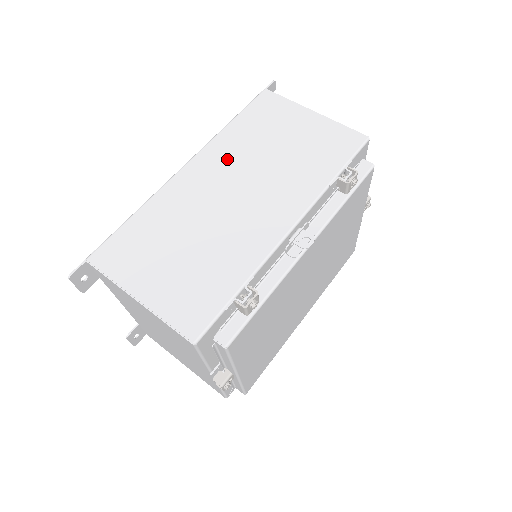
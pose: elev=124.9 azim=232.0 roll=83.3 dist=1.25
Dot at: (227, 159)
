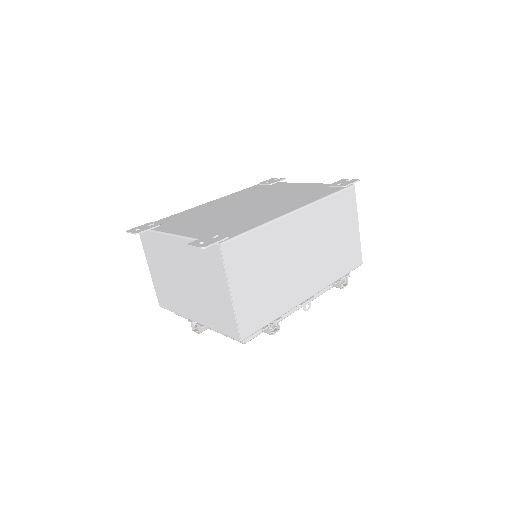
Dot at: (314, 226)
